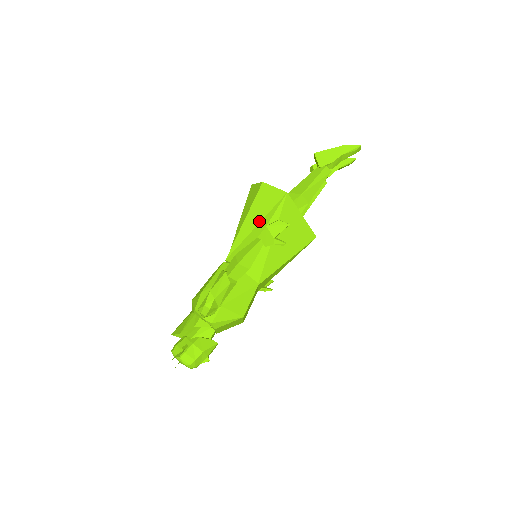
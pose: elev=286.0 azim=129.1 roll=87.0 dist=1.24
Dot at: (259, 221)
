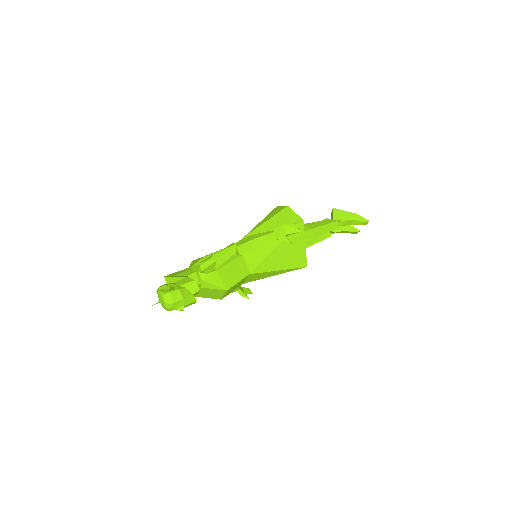
Dot at: occluded
